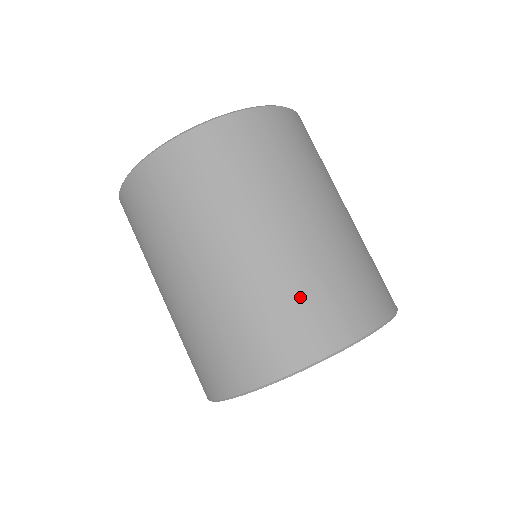
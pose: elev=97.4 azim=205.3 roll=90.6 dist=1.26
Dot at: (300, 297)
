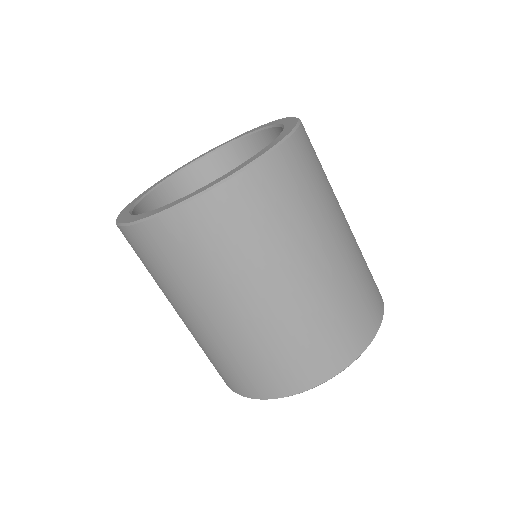
Dot at: (348, 308)
